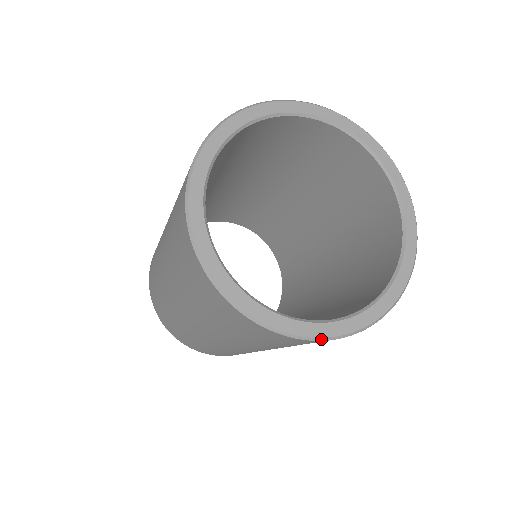
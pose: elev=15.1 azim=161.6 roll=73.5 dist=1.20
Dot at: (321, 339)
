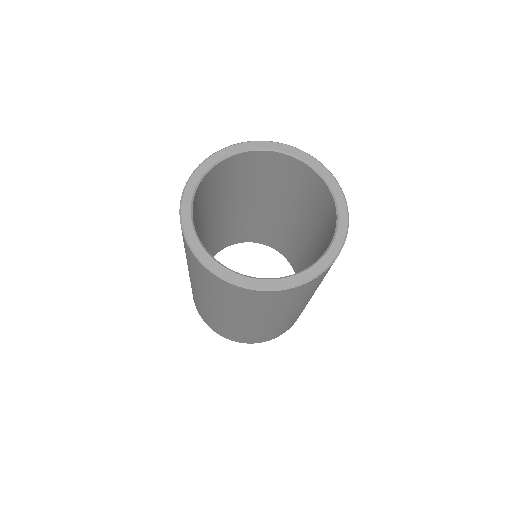
Dot at: (221, 277)
